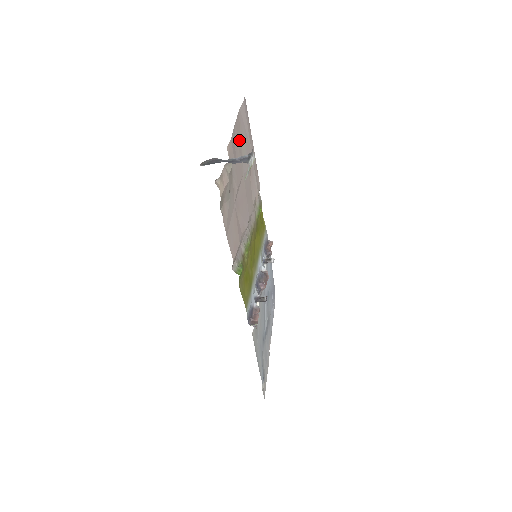
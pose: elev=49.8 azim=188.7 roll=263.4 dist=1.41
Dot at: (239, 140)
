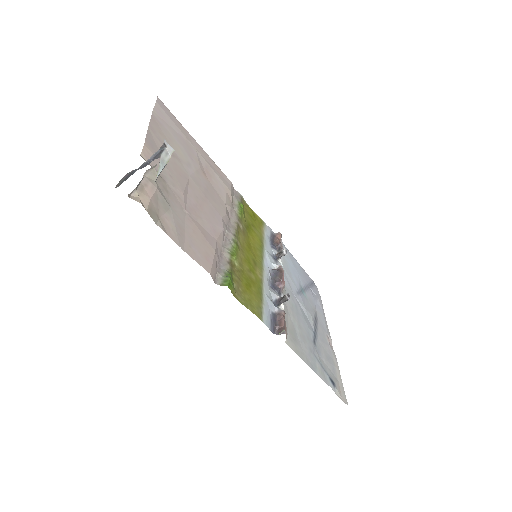
Dot at: occluded
